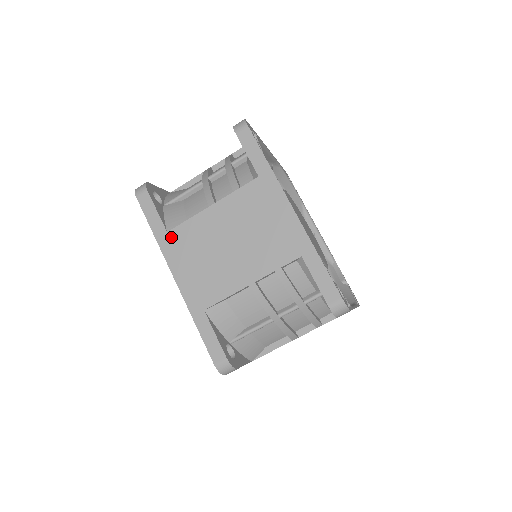
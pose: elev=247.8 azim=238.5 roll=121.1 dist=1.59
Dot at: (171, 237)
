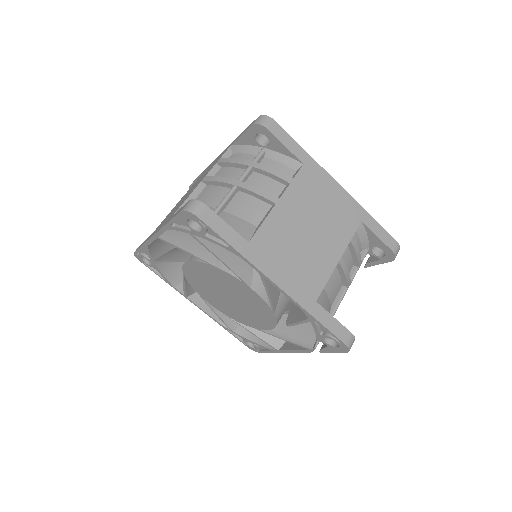
Dot at: occluded
